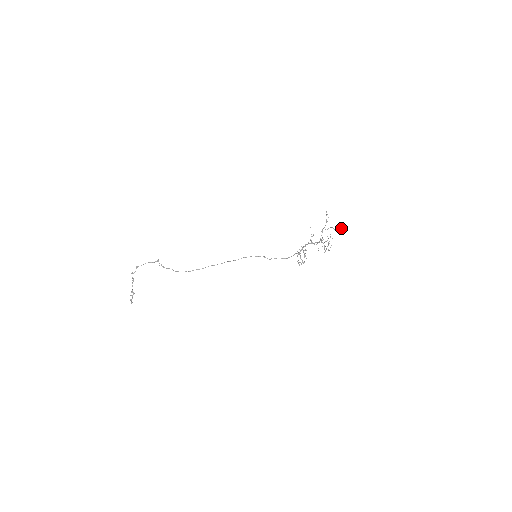
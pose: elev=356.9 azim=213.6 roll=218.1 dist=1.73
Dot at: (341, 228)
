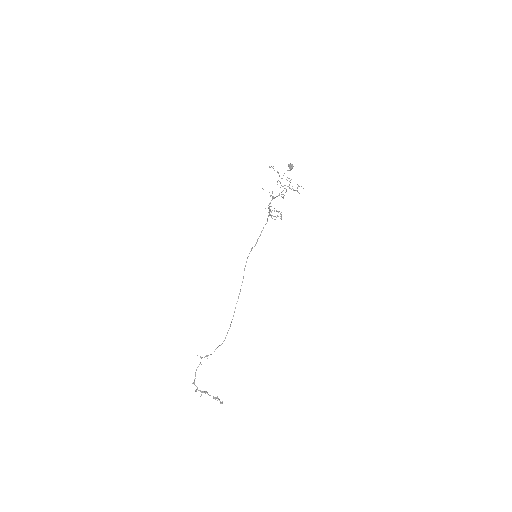
Dot at: (290, 164)
